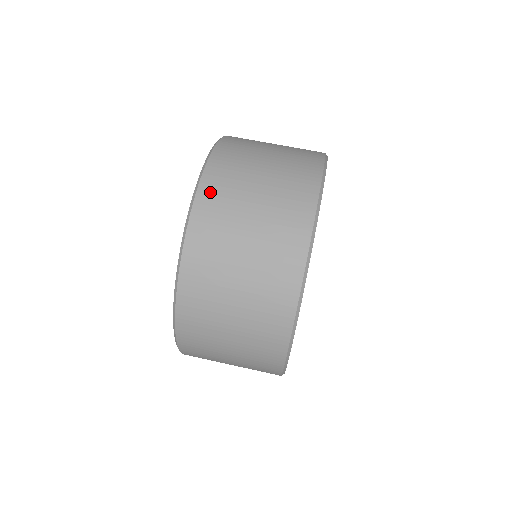
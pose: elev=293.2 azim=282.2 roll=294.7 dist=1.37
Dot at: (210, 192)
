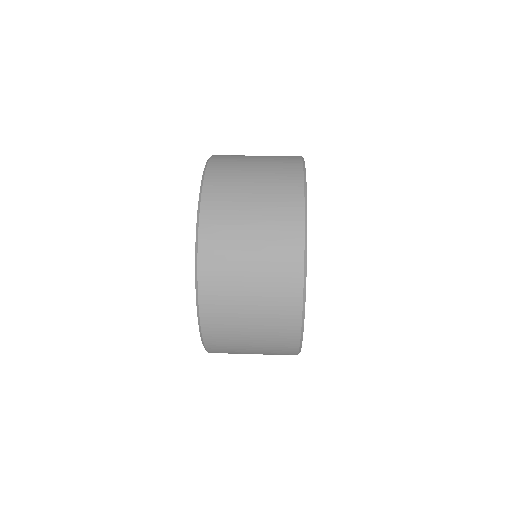
Dot at: (219, 159)
